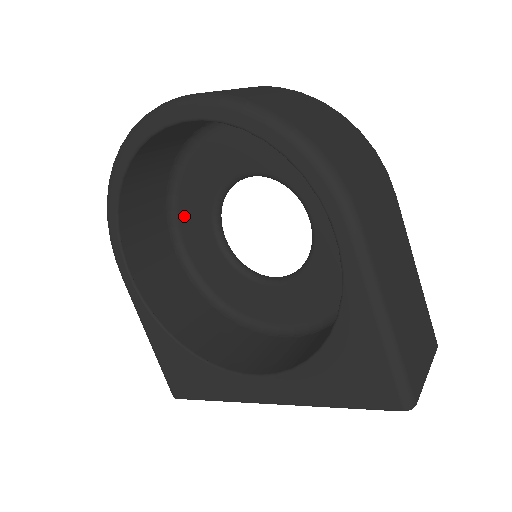
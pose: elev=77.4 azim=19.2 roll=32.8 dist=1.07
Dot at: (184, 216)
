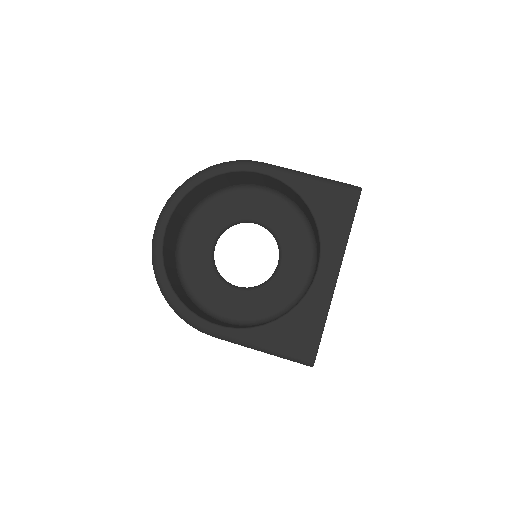
Dot at: (209, 302)
